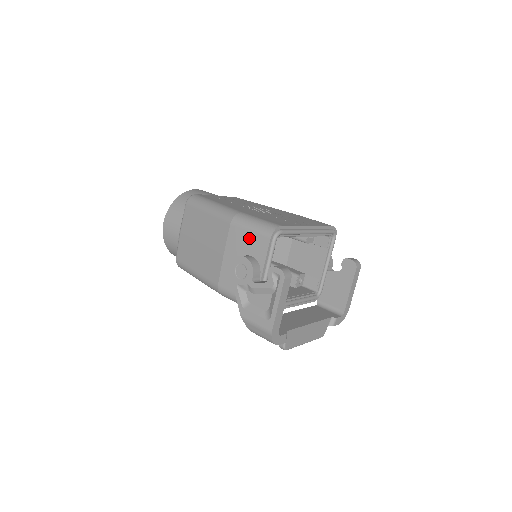
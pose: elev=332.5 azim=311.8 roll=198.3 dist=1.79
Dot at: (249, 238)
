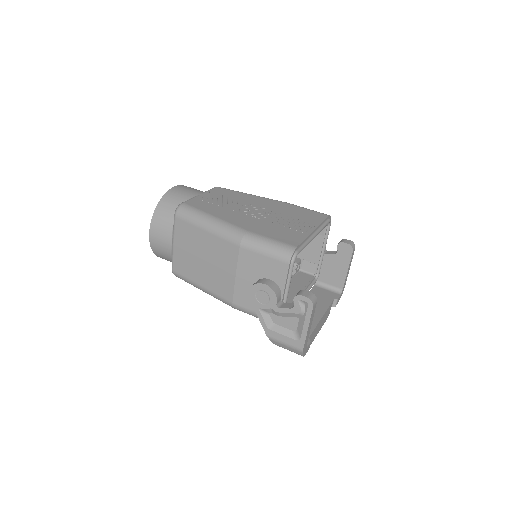
Dot at: (264, 262)
